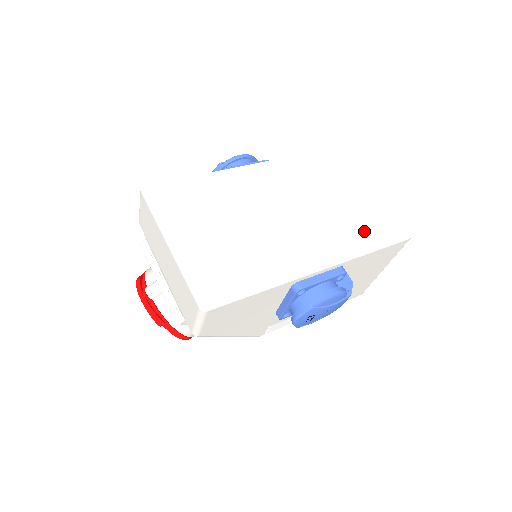
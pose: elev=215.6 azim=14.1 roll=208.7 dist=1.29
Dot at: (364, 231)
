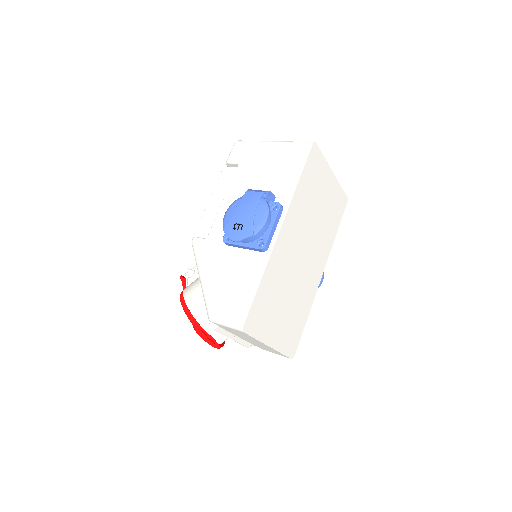
Dot at: (332, 222)
